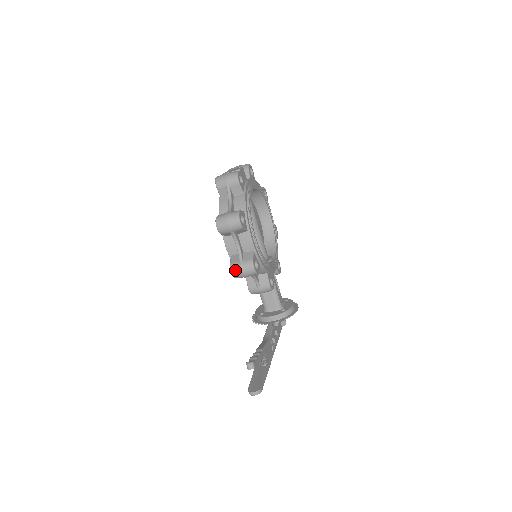
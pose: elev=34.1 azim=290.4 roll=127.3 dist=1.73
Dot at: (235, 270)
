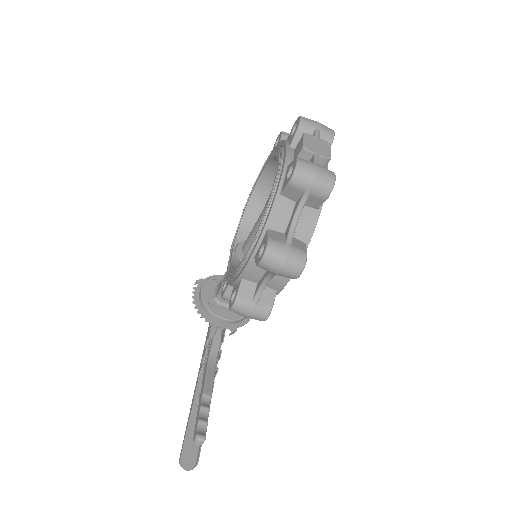
Dot at: (240, 309)
